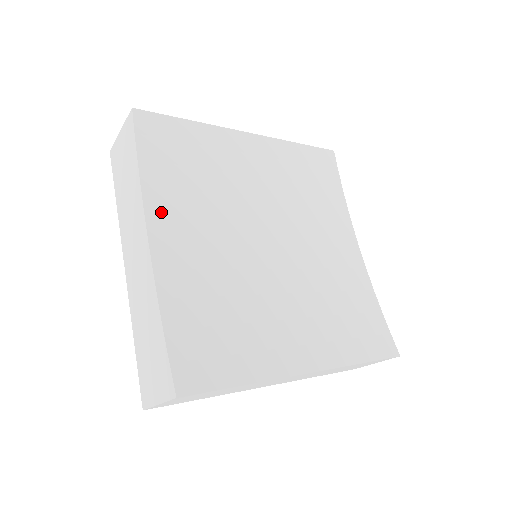
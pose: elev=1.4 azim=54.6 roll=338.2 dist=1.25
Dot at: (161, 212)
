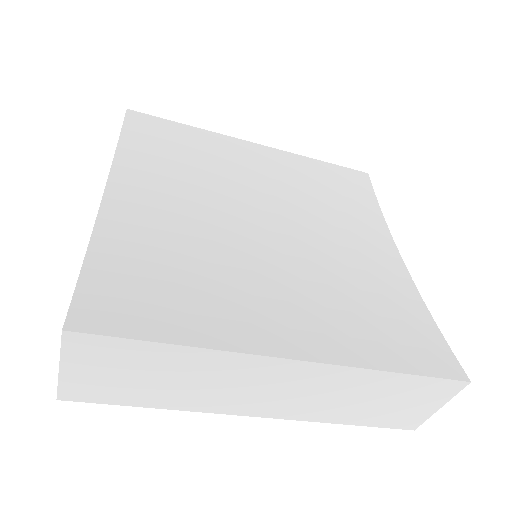
Dot at: (129, 180)
